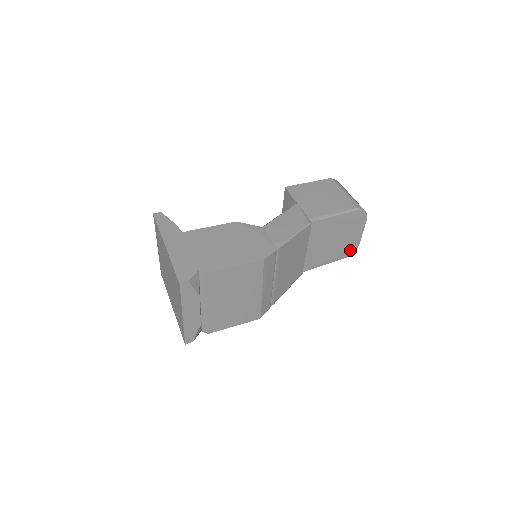
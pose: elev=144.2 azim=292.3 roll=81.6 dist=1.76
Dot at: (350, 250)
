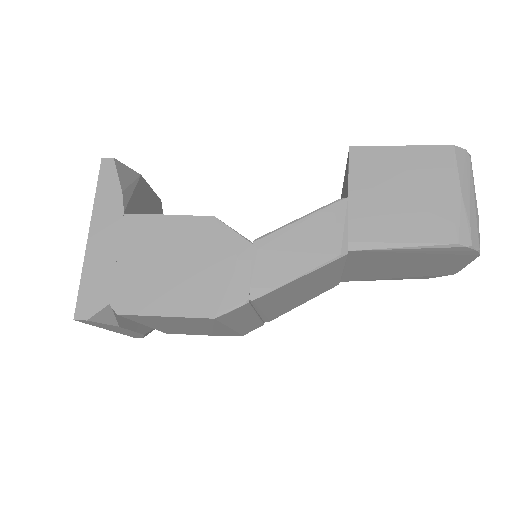
Dot at: (437, 274)
